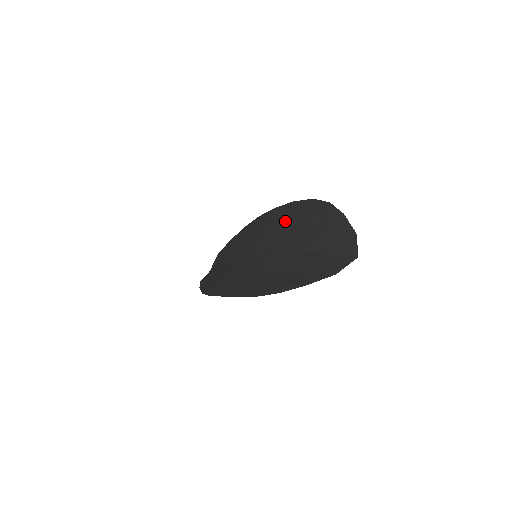
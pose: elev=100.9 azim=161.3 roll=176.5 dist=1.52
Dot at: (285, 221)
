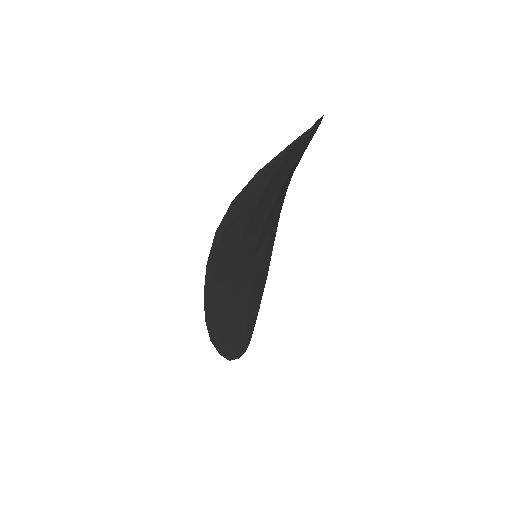
Dot at: occluded
